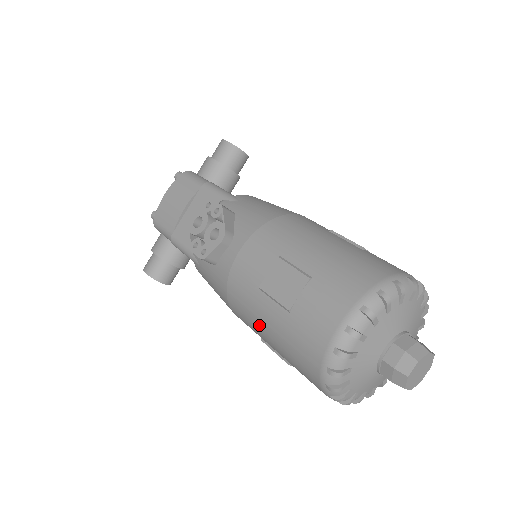
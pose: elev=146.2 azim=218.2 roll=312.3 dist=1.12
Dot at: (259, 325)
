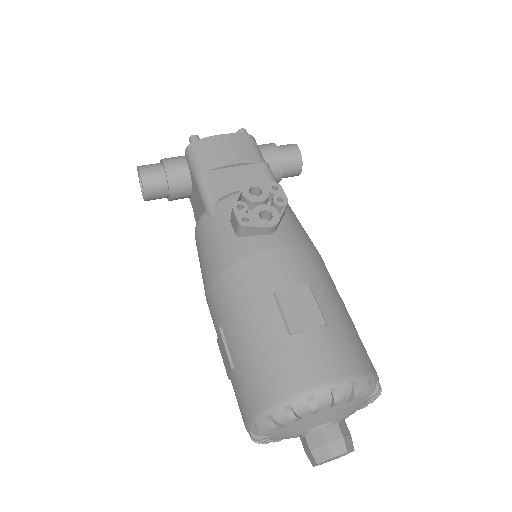
Dot at: (241, 318)
